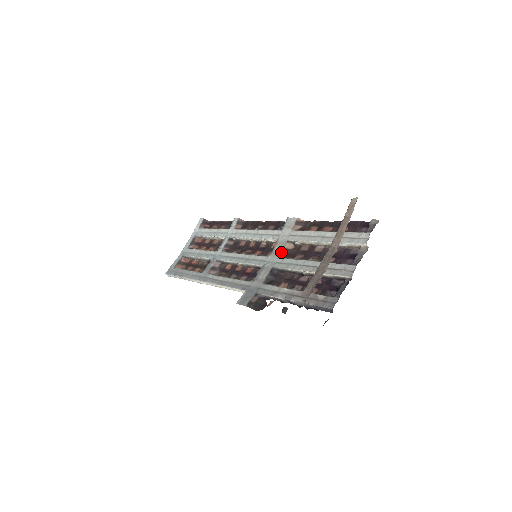
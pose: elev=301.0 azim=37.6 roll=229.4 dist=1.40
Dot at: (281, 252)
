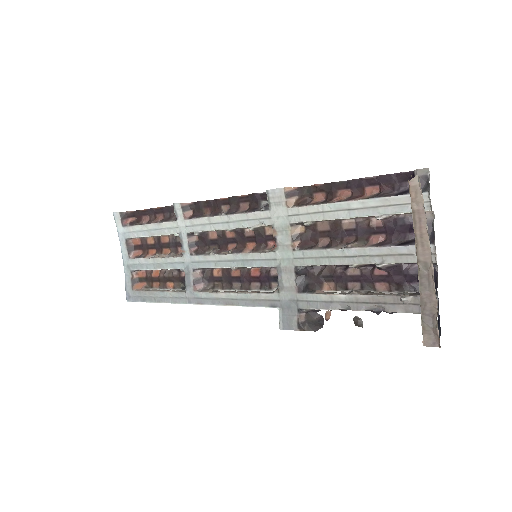
Dot at: (292, 243)
